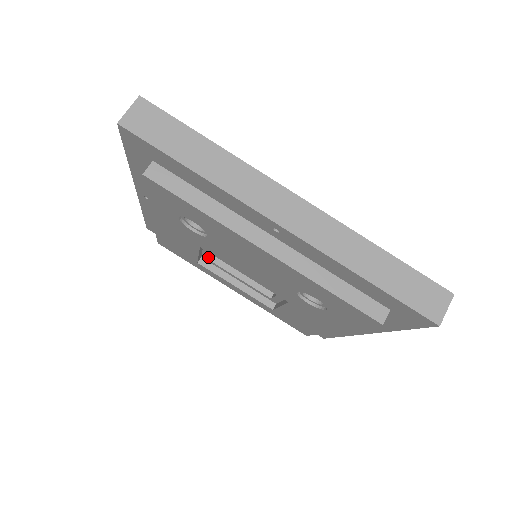
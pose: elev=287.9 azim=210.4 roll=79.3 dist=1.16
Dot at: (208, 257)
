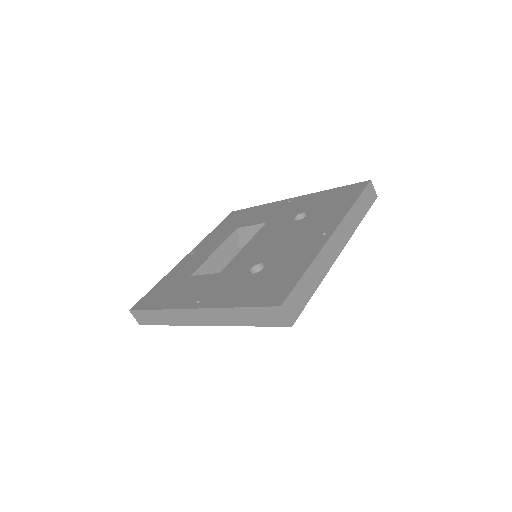
Dot at: occluded
